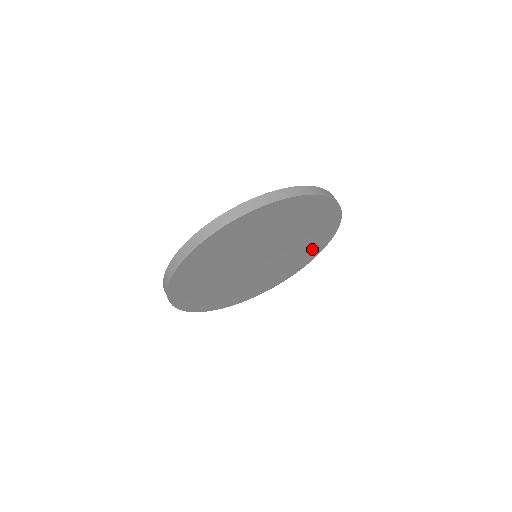
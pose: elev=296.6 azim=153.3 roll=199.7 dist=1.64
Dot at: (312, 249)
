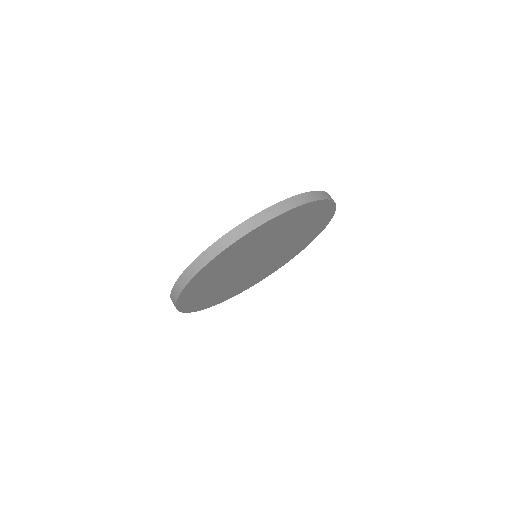
Dot at: (294, 252)
